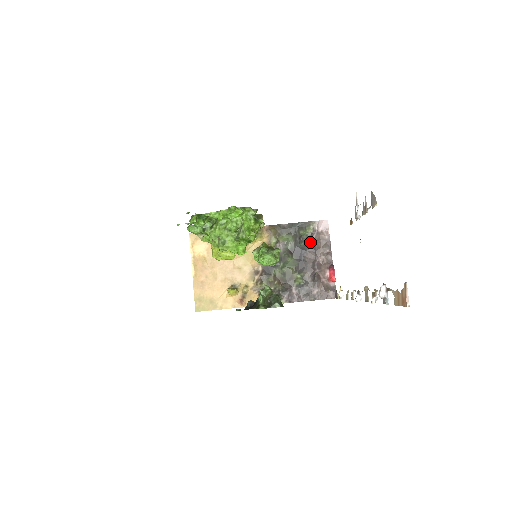
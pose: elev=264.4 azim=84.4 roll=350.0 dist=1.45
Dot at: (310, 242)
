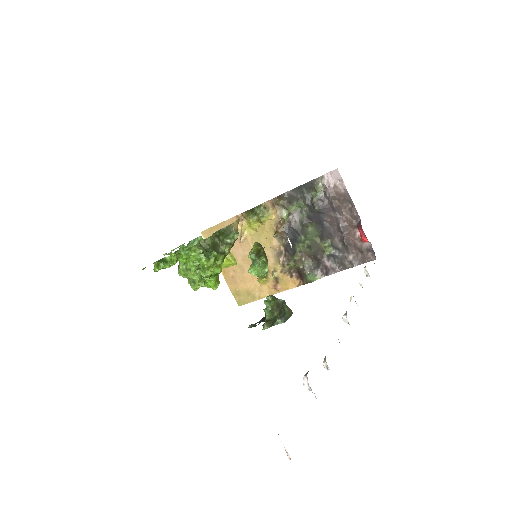
Dot at: (326, 202)
